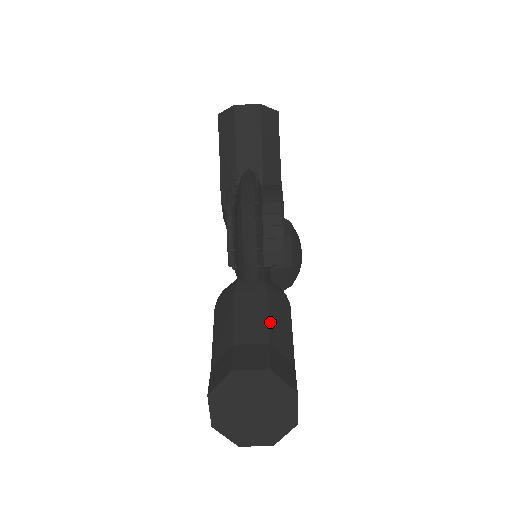
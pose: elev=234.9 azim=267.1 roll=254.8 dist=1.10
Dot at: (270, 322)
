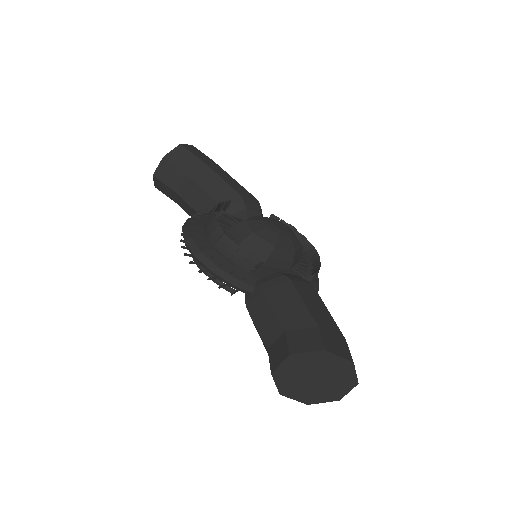
Dot at: (277, 313)
